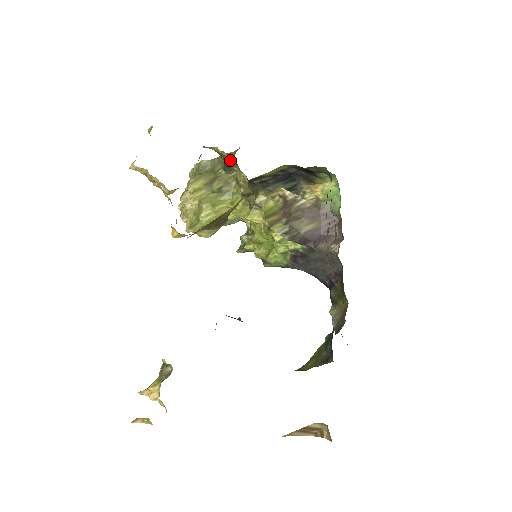
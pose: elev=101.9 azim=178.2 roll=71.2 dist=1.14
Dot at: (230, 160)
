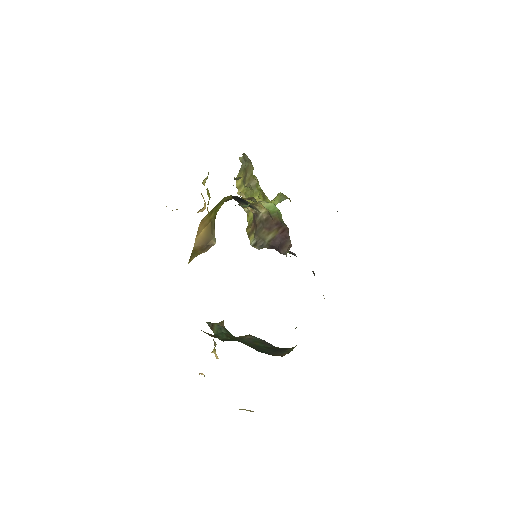
Dot at: occluded
